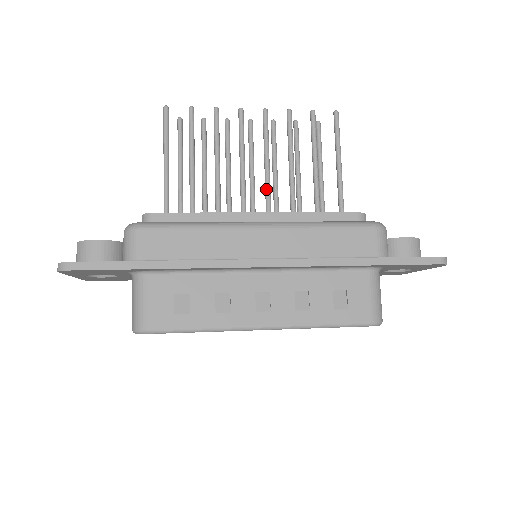
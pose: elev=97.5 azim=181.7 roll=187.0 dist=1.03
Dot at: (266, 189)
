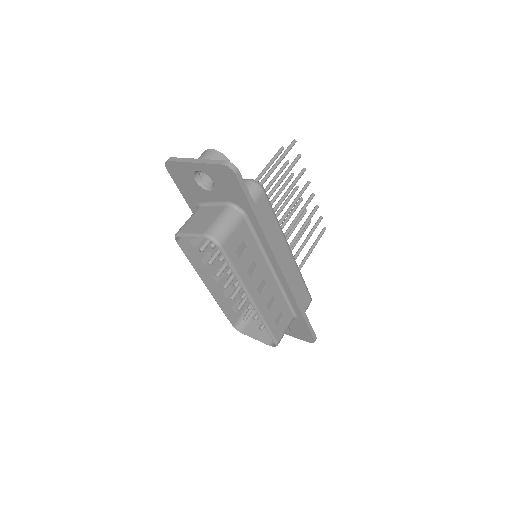
Dot at: (289, 231)
